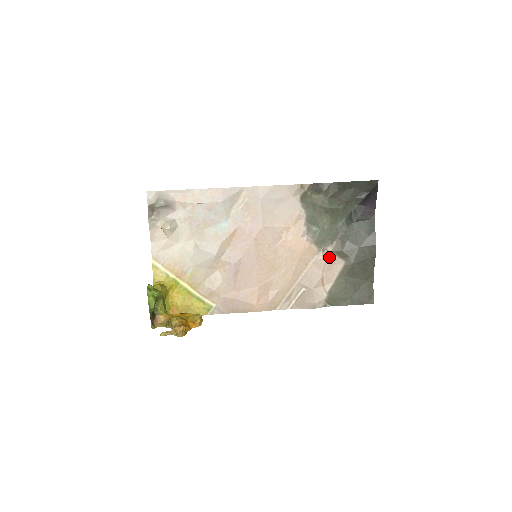
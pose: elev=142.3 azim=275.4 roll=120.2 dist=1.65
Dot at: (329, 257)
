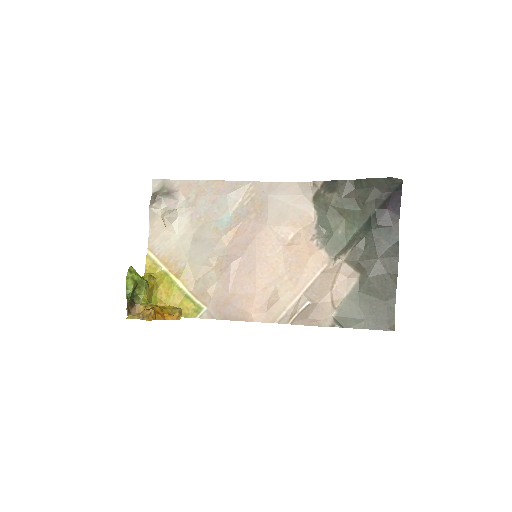
Dot at: (341, 267)
